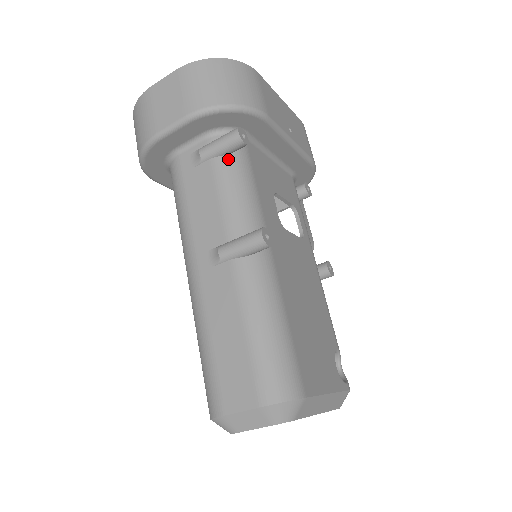
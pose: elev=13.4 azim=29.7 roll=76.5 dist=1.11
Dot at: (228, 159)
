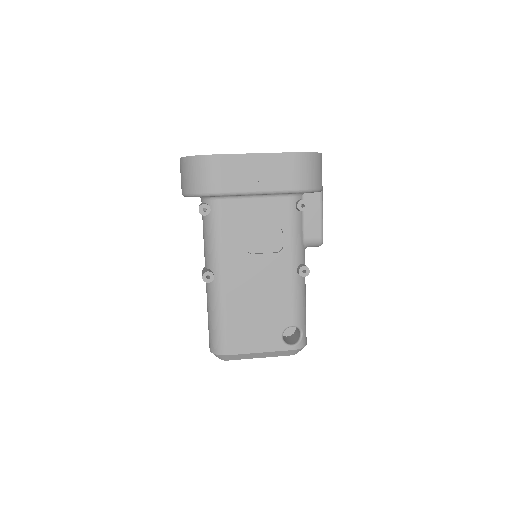
Dot at: (206, 218)
